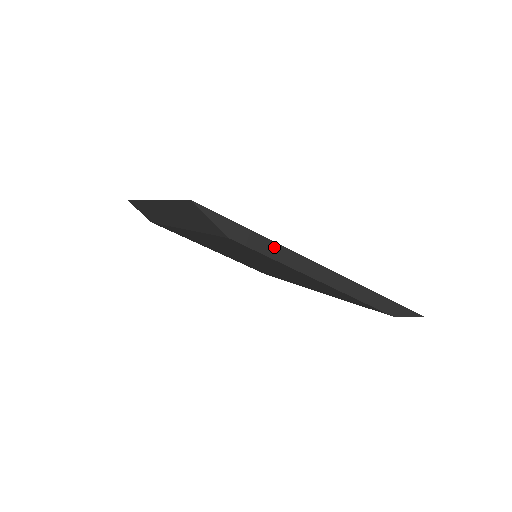
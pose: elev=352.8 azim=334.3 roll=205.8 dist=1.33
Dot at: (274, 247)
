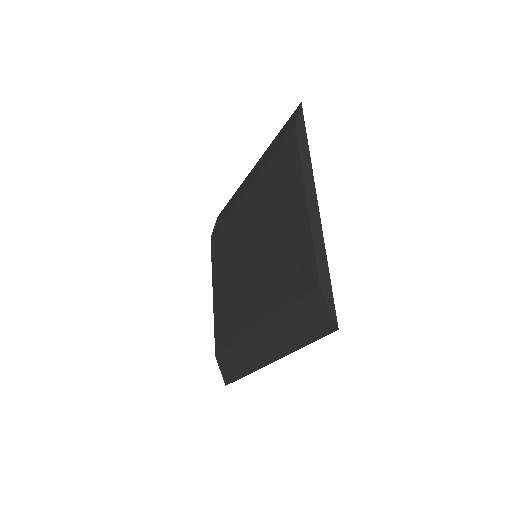
Dot at: (307, 157)
